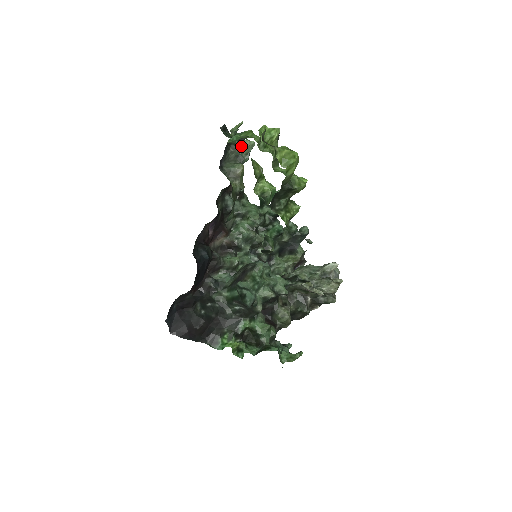
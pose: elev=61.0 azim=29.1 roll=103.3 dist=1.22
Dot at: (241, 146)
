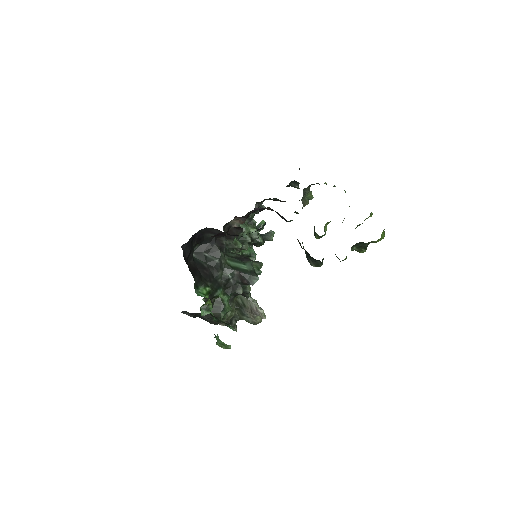
Dot at: (309, 192)
